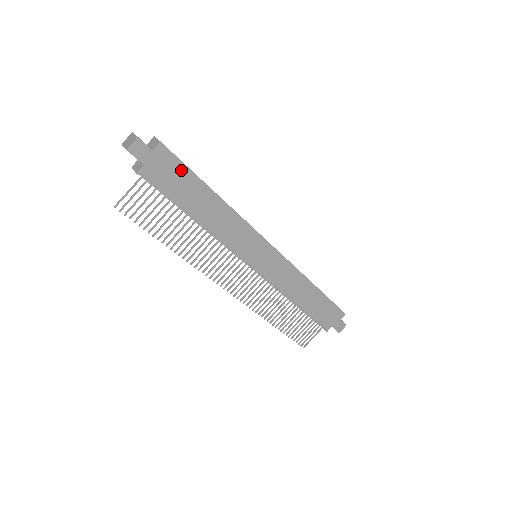
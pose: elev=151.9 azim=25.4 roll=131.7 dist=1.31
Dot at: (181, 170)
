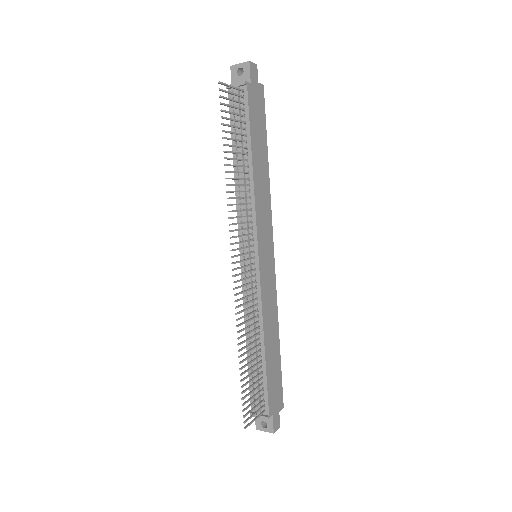
Dot at: (262, 117)
